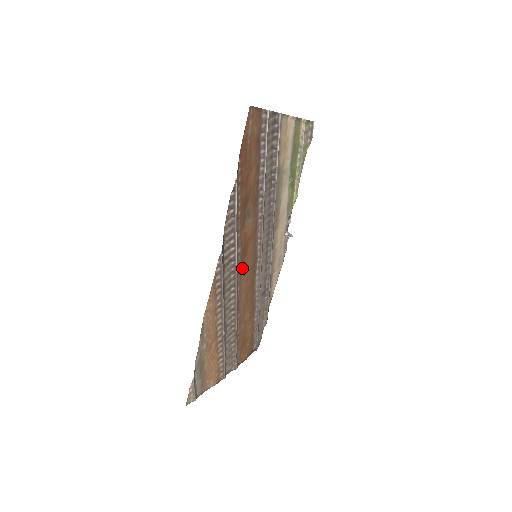
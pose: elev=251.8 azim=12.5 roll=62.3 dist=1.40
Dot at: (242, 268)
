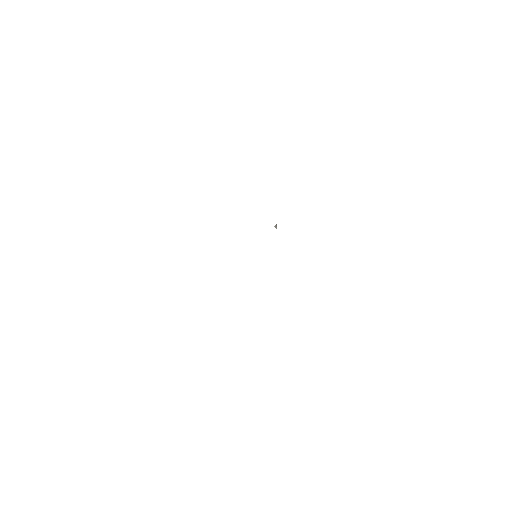
Dot at: occluded
